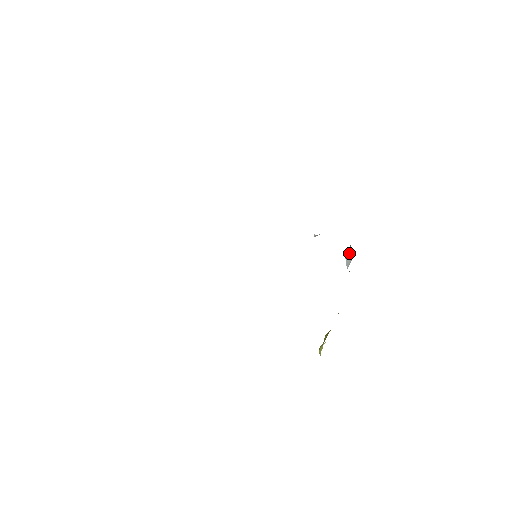
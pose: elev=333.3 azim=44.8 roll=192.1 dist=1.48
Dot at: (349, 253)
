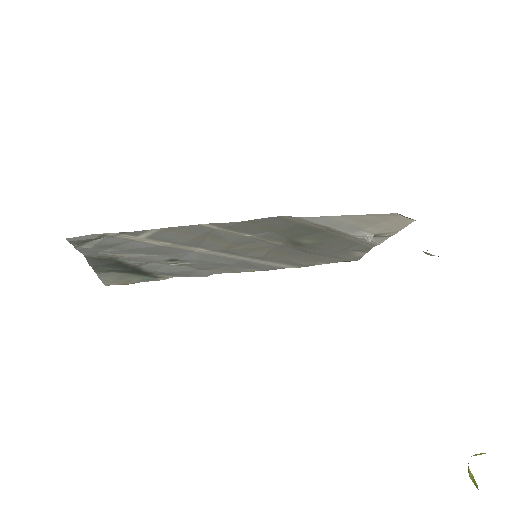
Dot at: occluded
